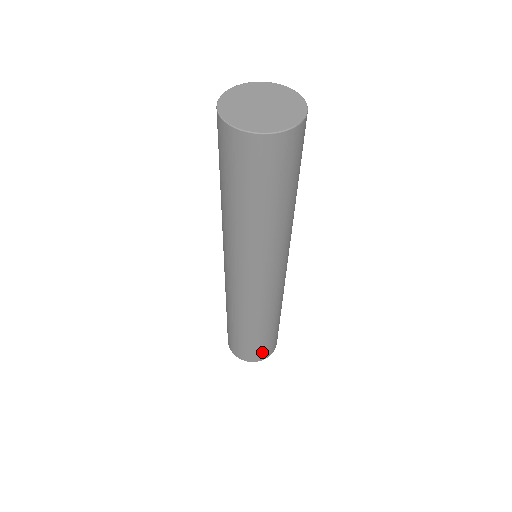
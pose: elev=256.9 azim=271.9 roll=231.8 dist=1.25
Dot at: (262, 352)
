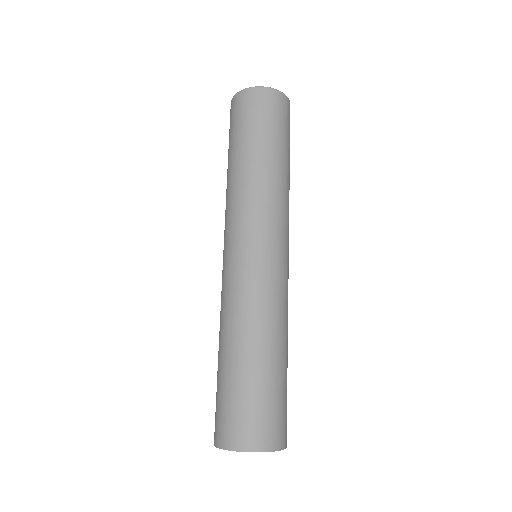
Dot at: (265, 423)
